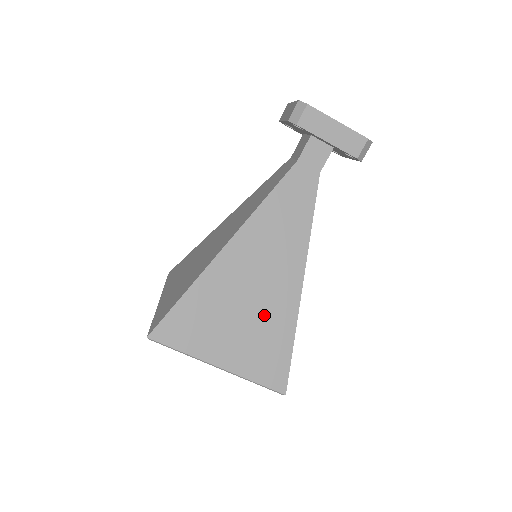
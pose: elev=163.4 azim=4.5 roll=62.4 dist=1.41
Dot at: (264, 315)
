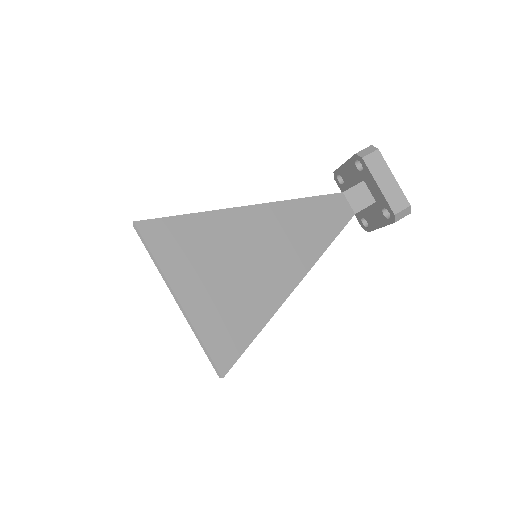
Dot at: (249, 286)
